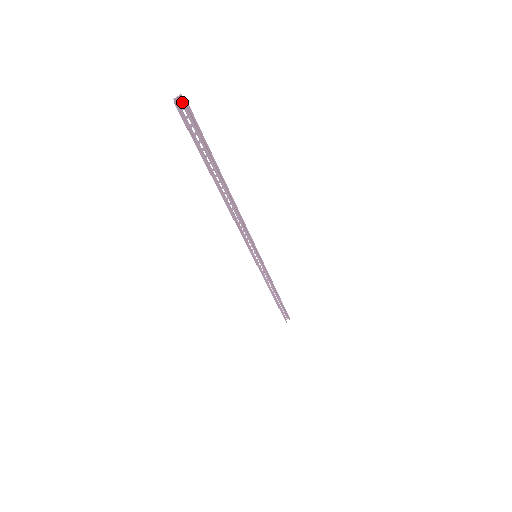
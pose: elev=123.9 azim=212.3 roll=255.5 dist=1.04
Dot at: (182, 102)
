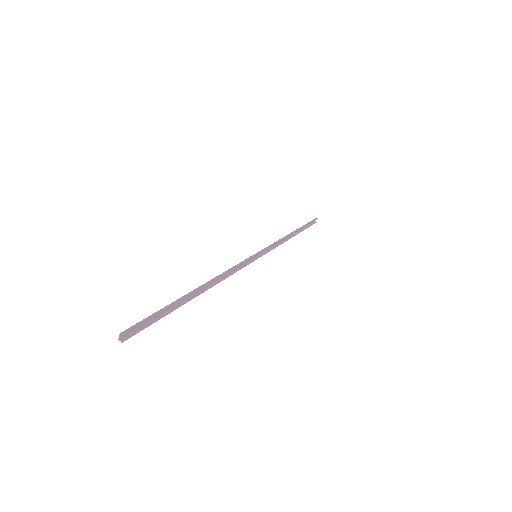
Dot at: (125, 332)
